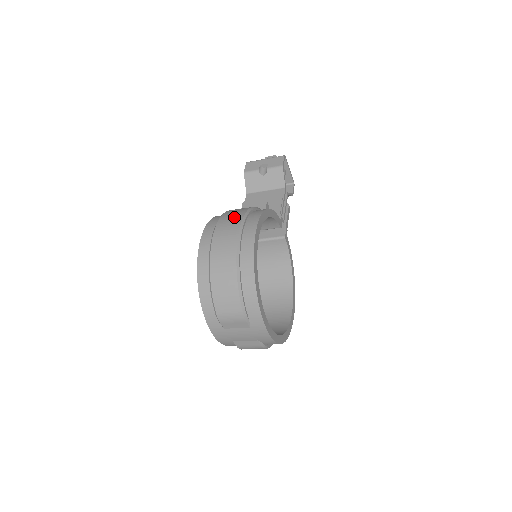
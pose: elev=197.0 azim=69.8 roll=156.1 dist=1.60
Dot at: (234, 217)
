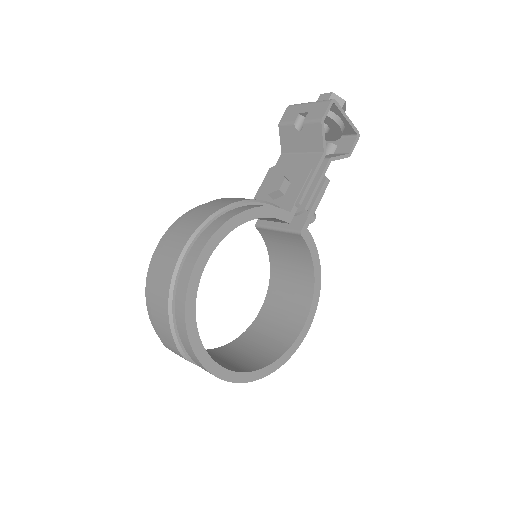
Dot at: (191, 224)
